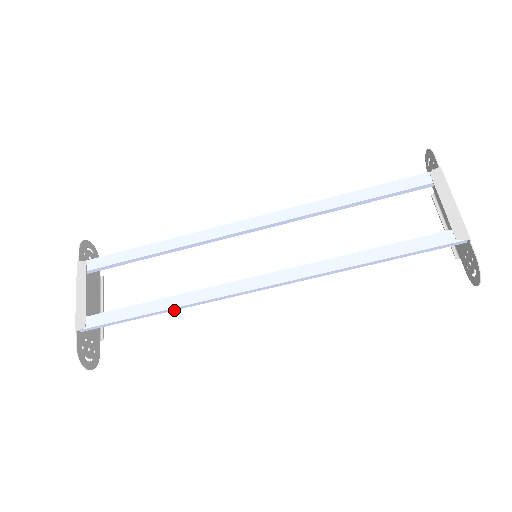
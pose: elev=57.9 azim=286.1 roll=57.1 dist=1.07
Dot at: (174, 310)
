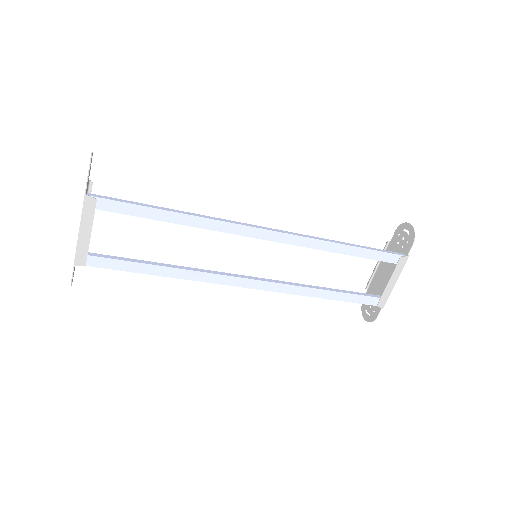
Dot at: (173, 275)
